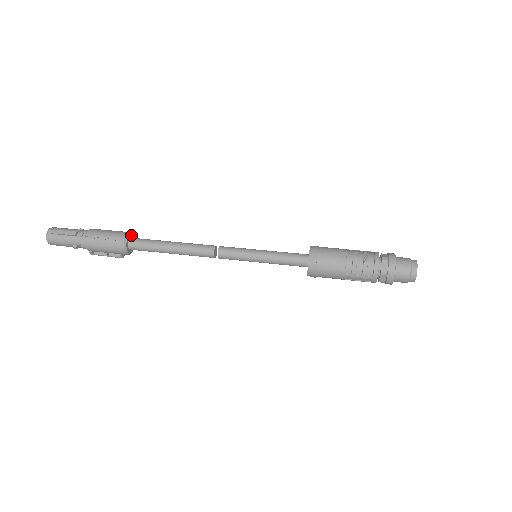
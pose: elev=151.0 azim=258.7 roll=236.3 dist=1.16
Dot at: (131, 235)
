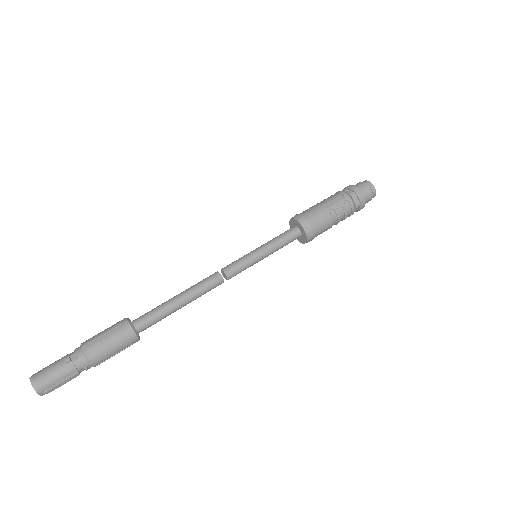
Dot at: (134, 328)
